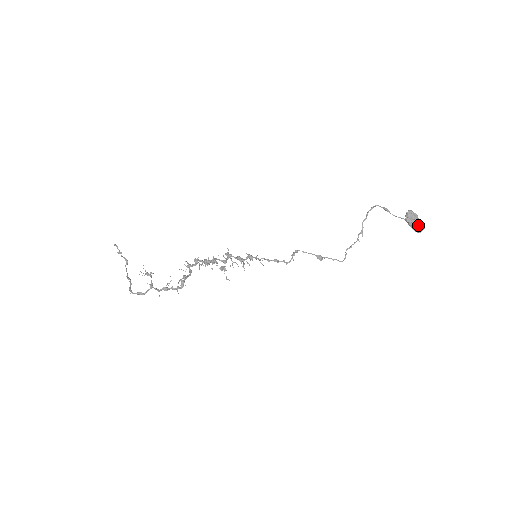
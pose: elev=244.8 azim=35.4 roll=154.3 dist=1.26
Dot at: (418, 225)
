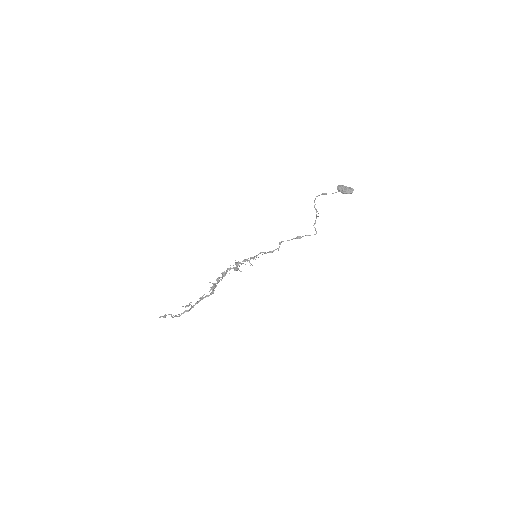
Dot at: (348, 189)
